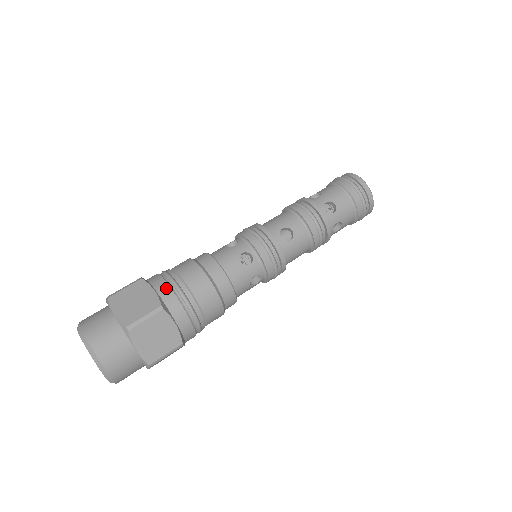
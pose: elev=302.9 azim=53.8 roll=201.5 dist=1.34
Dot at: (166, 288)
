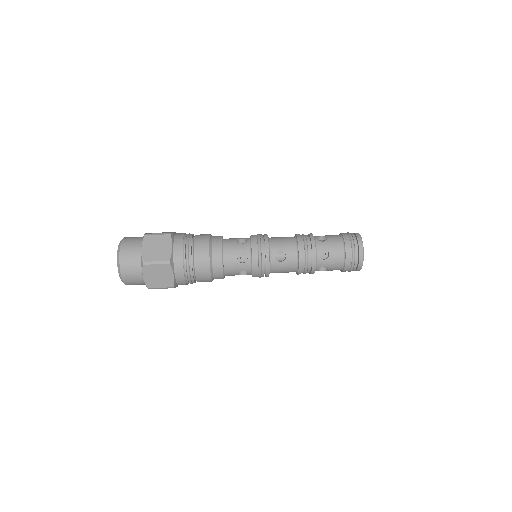
Dot at: (180, 250)
